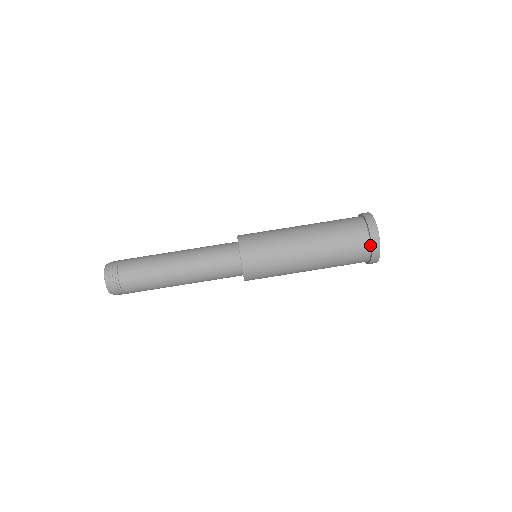
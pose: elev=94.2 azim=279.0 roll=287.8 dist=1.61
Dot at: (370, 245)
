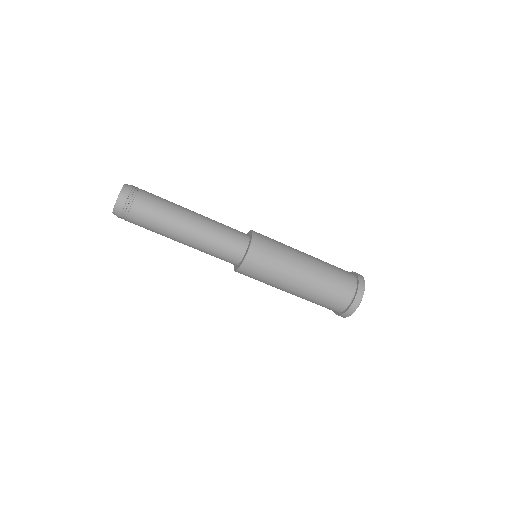
Dot at: (343, 311)
